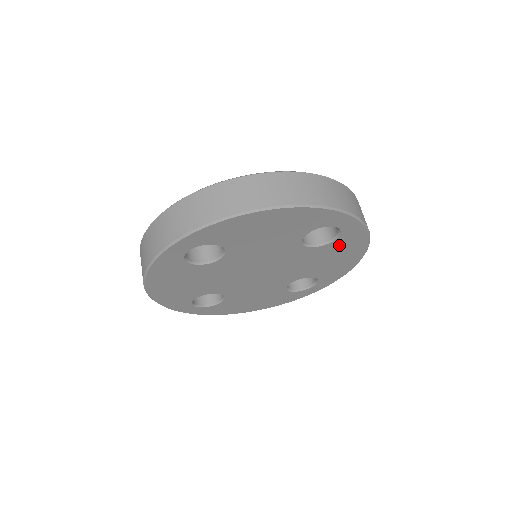
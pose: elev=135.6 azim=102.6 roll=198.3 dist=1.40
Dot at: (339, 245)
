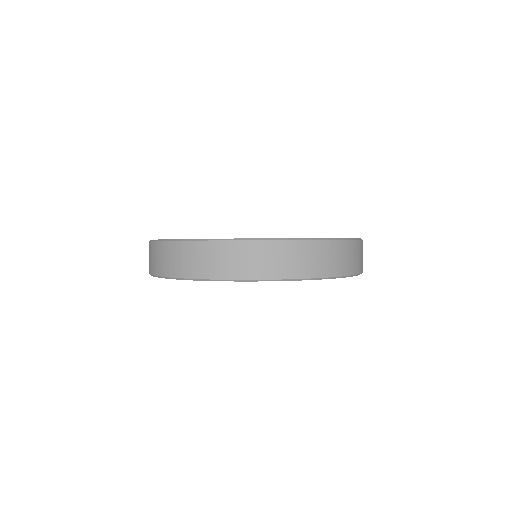
Dot at: occluded
